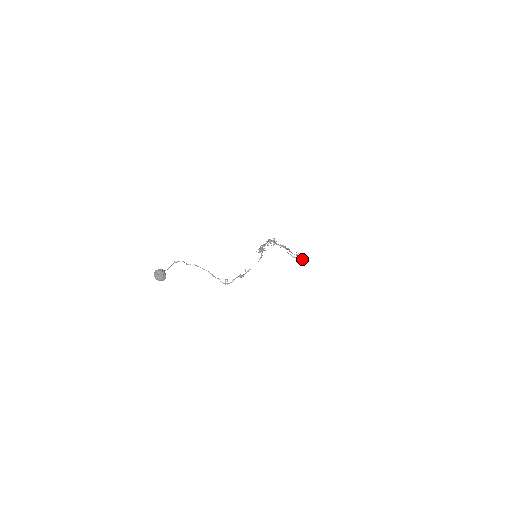
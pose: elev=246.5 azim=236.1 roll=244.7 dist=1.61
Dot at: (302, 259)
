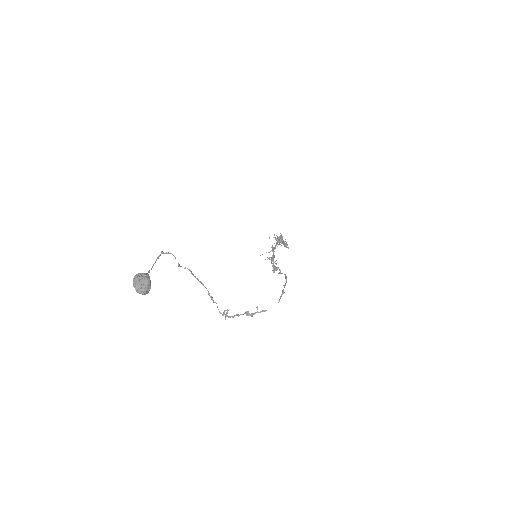
Dot at: occluded
